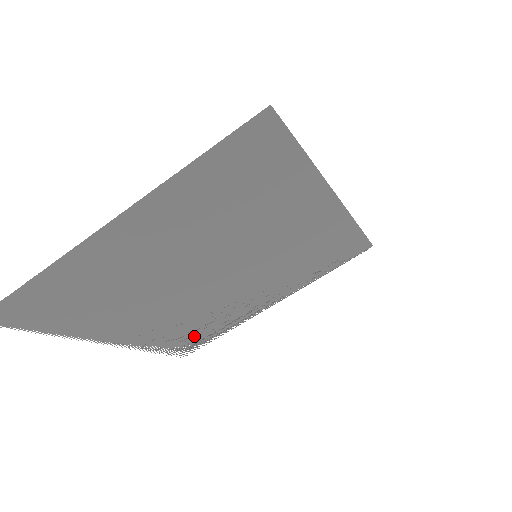
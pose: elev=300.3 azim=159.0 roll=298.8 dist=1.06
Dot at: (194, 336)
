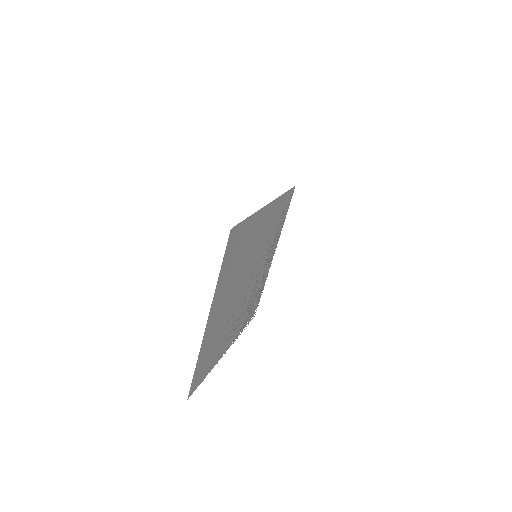
Dot at: (254, 305)
